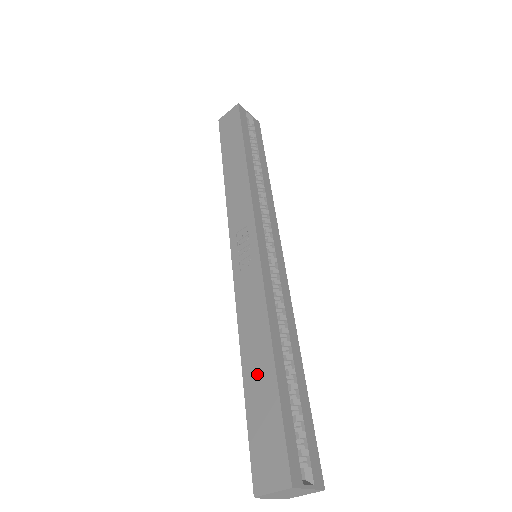
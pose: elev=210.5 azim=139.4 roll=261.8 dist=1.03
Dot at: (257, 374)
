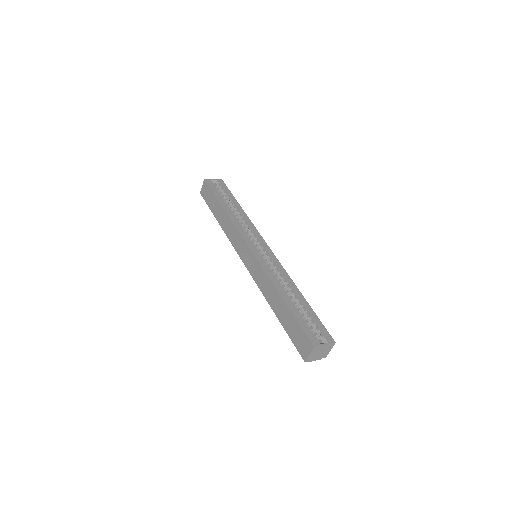
Dot at: (281, 311)
